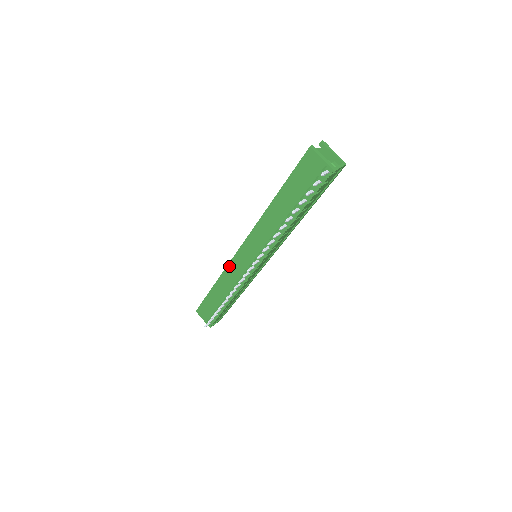
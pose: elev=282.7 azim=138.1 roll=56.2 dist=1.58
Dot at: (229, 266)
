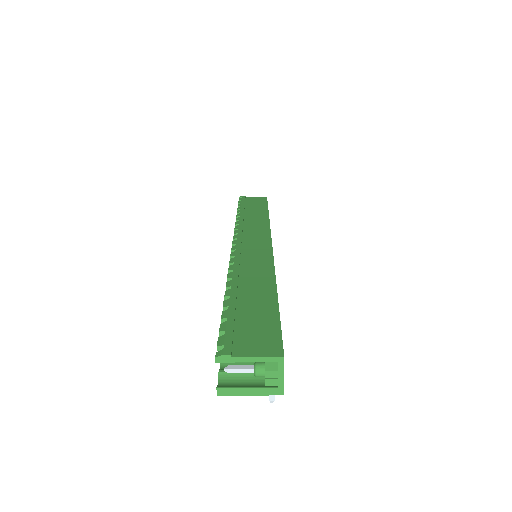
Dot at: occluded
